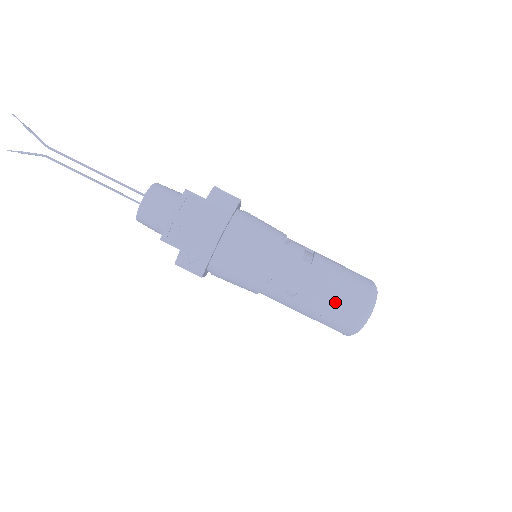
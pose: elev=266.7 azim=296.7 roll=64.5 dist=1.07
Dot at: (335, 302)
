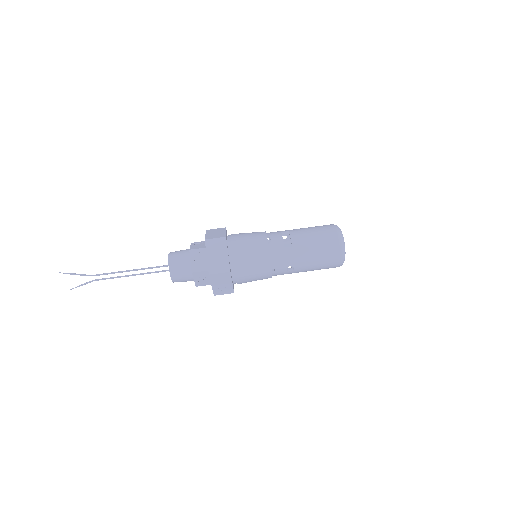
Dot at: (319, 259)
